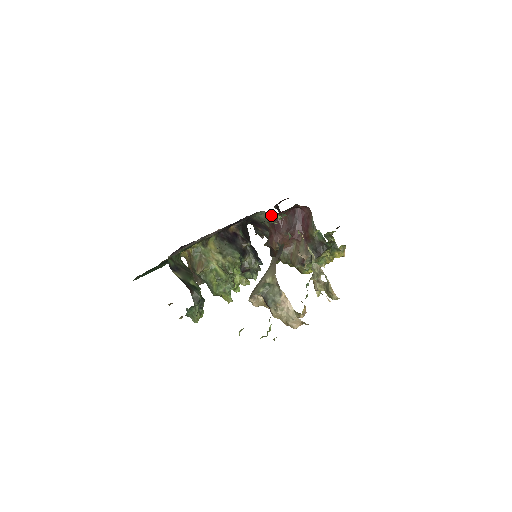
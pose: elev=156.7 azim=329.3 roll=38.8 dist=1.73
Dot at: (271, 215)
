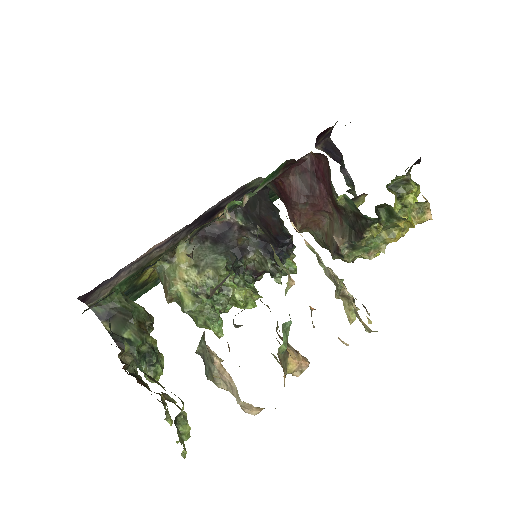
Dot at: occluded
